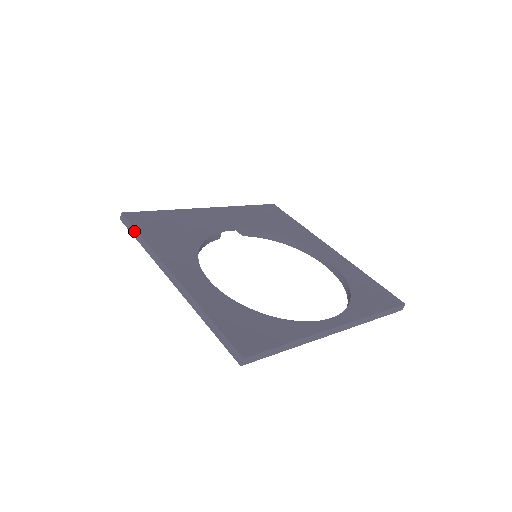
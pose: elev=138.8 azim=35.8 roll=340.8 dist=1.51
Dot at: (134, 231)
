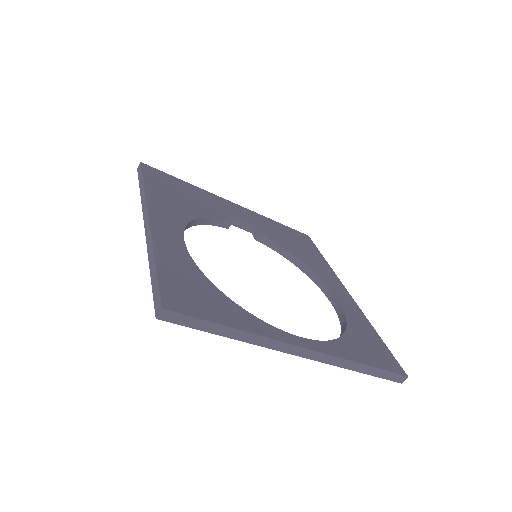
Dot at: (141, 178)
